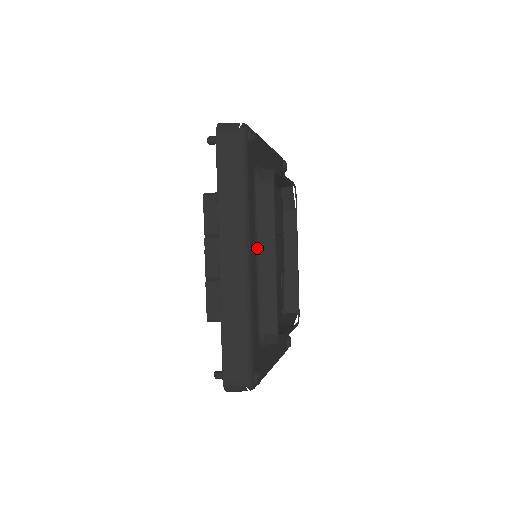
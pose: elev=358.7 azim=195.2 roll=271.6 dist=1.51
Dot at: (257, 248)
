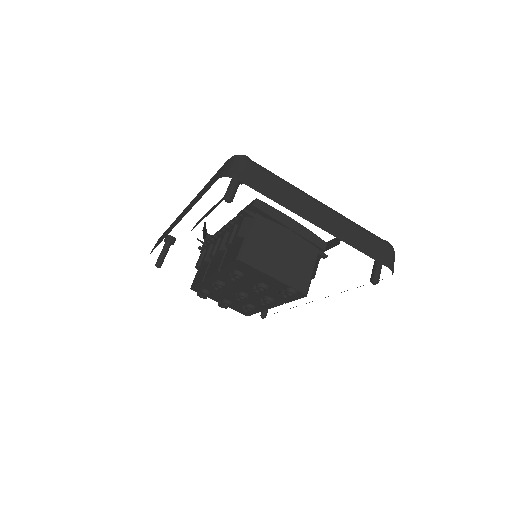
Dot at: occluded
